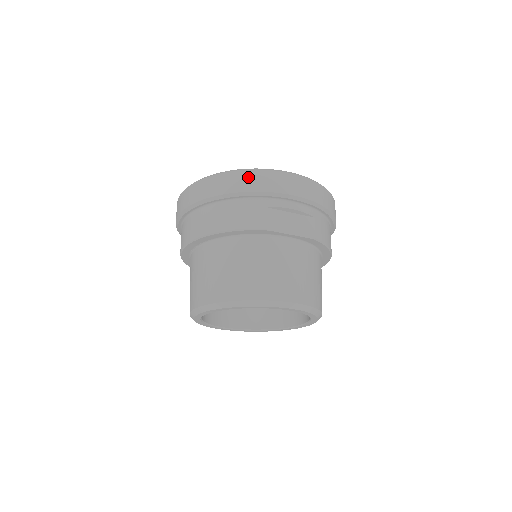
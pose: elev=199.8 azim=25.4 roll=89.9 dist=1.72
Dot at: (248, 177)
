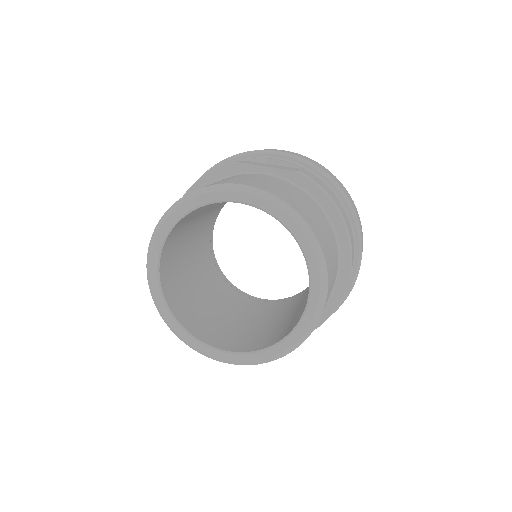
Dot at: occluded
